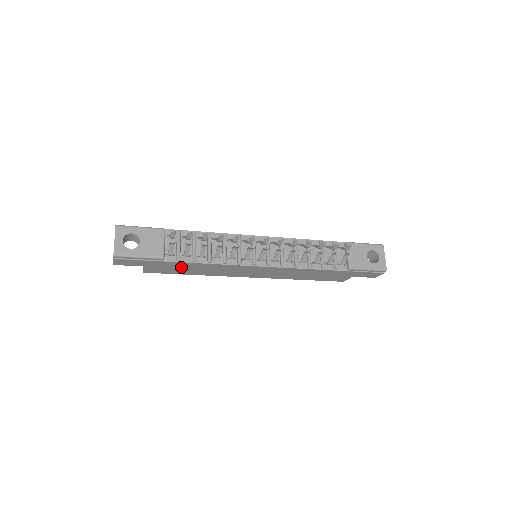
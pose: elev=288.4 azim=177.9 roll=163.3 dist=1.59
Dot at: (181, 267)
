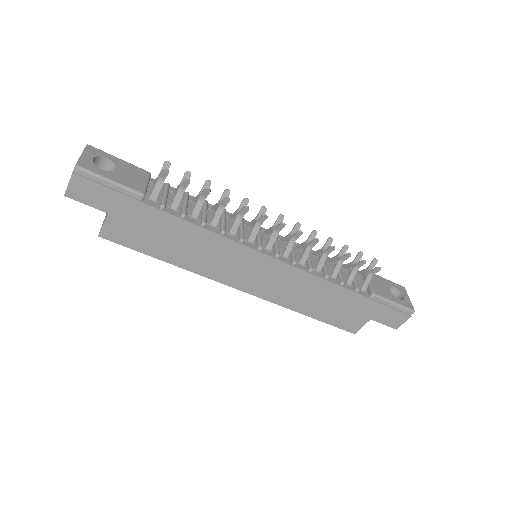
Dot at: (159, 230)
